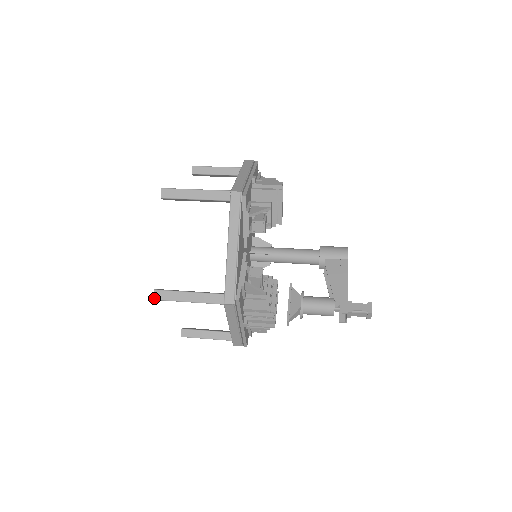
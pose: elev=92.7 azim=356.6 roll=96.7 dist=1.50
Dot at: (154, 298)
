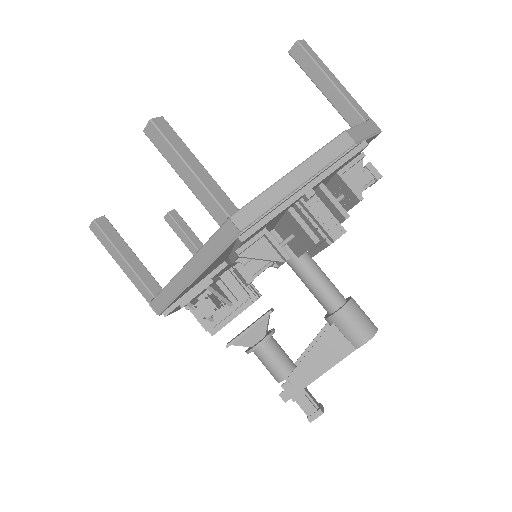
Dot at: (90, 227)
